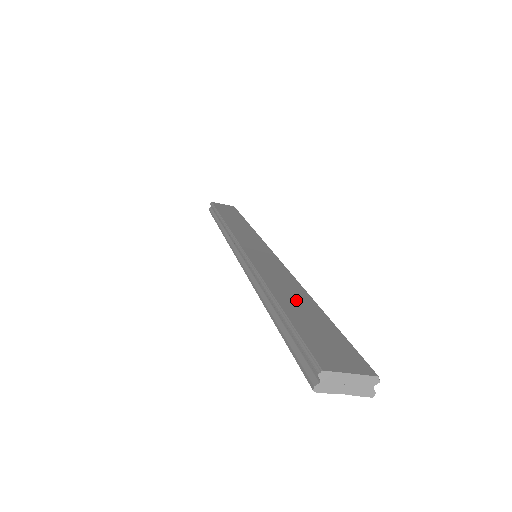
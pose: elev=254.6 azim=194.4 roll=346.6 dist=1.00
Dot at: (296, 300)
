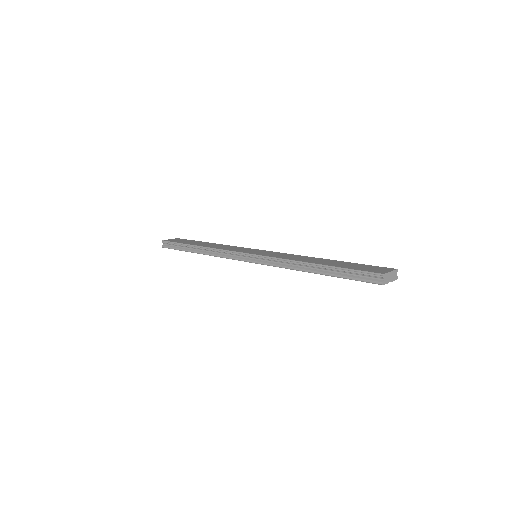
Dot at: (323, 261)
